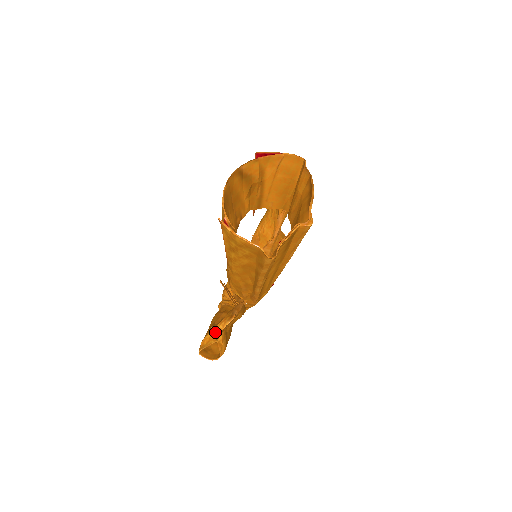
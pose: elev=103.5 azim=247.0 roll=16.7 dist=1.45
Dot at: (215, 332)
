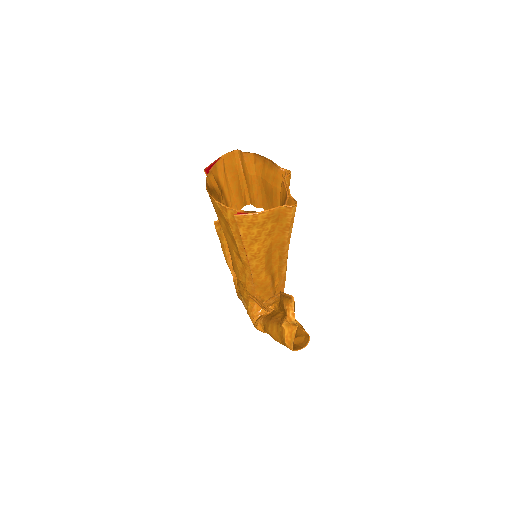
Dot at: (290, 321)
